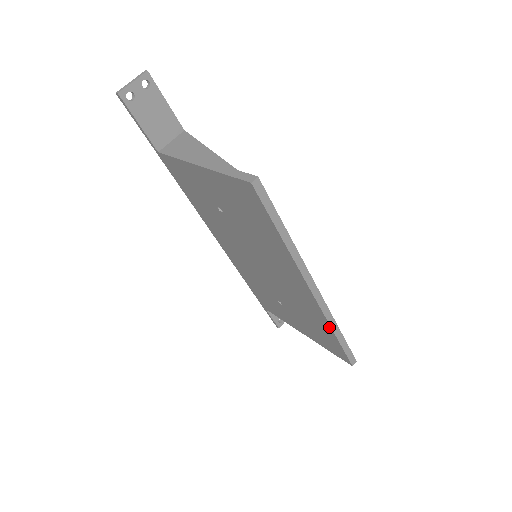
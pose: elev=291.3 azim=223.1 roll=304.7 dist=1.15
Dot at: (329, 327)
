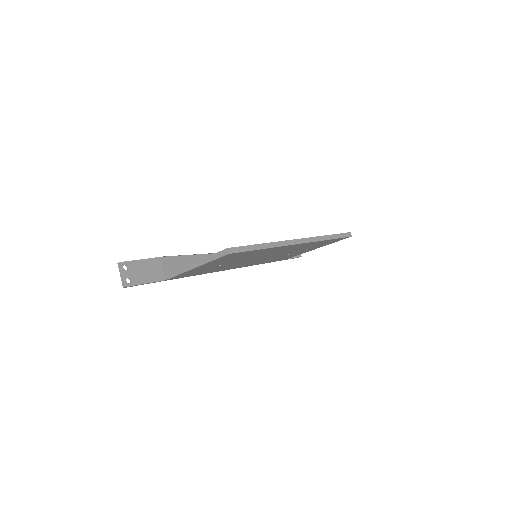
Dot at: (322, 241)
